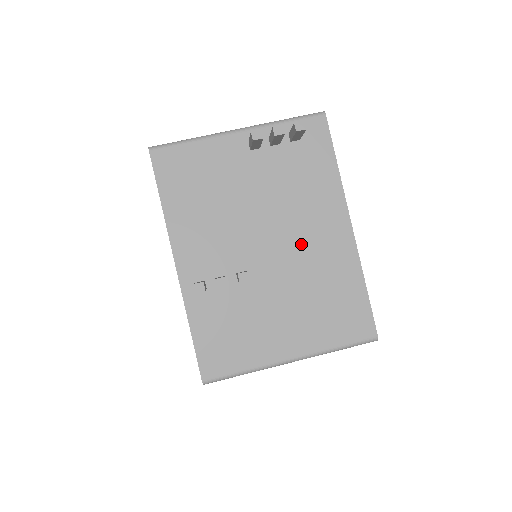
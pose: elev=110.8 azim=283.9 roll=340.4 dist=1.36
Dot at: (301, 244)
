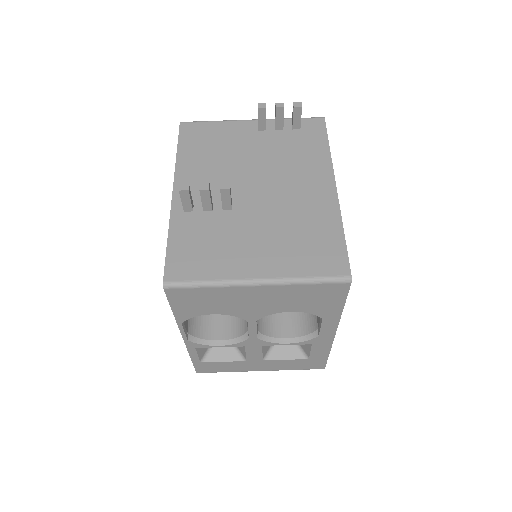
Dot at: (287, 193)
